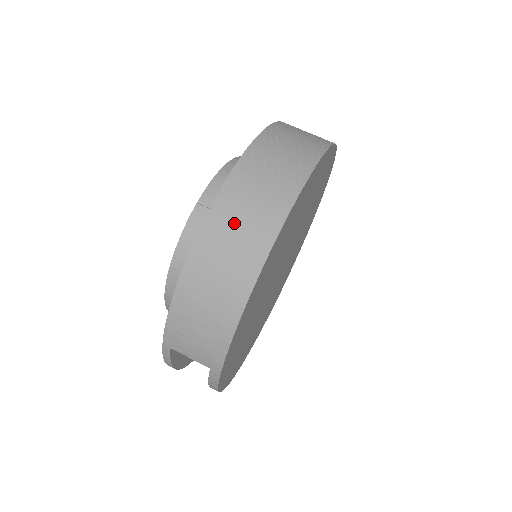
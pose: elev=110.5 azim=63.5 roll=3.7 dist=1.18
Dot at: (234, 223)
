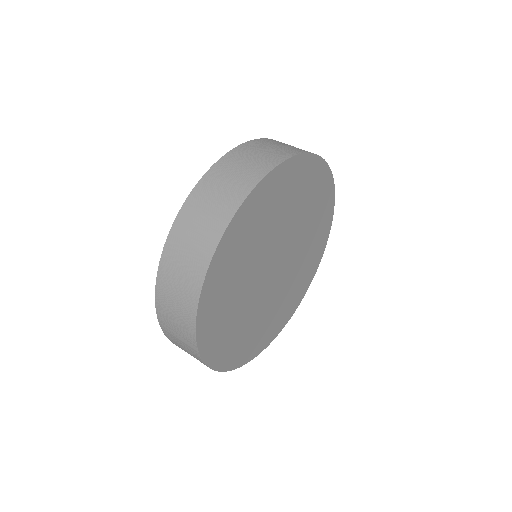
Dot at: (172, 292)
